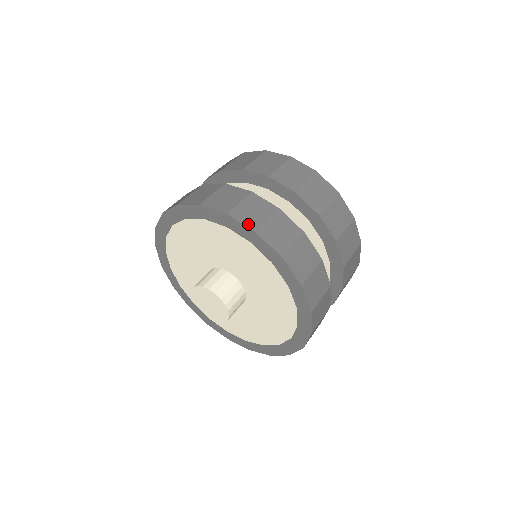
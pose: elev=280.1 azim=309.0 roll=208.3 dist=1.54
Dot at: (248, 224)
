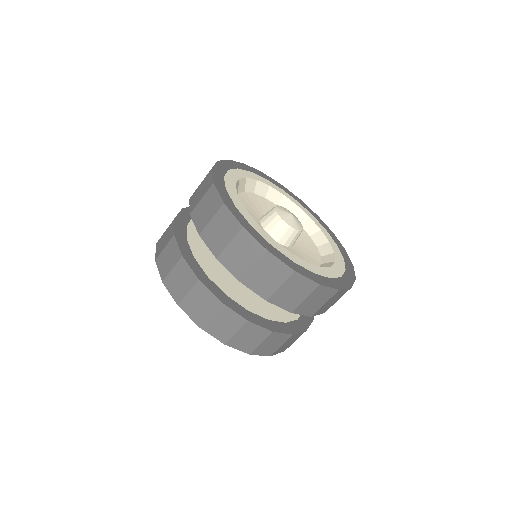
Dot at: (218, 337)
